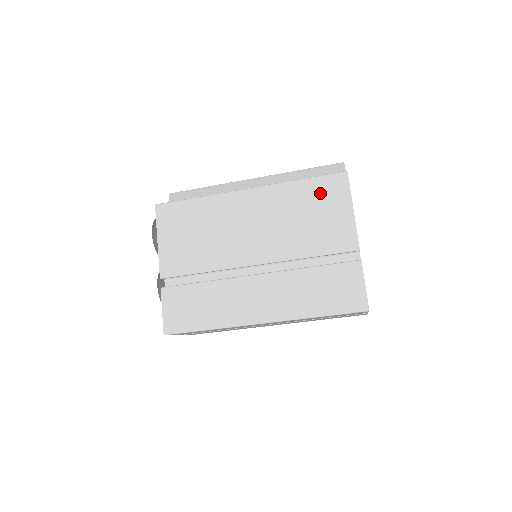
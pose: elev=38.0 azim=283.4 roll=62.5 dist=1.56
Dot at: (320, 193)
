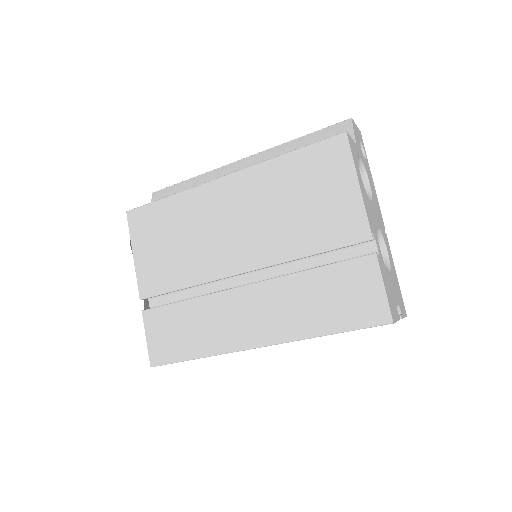
Dot at: (313, 168)
